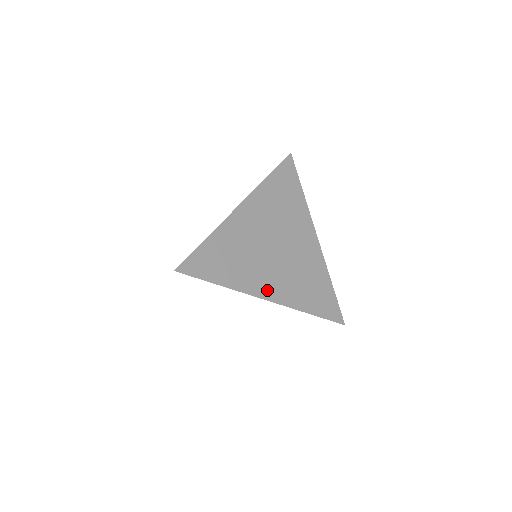
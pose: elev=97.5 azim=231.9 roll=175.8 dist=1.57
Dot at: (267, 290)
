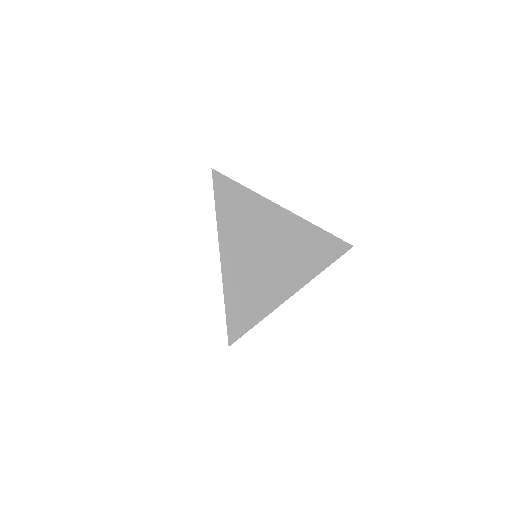
Dot at: (288, 288)
